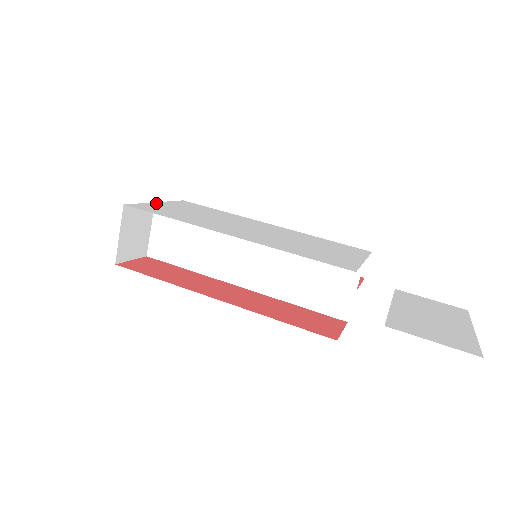
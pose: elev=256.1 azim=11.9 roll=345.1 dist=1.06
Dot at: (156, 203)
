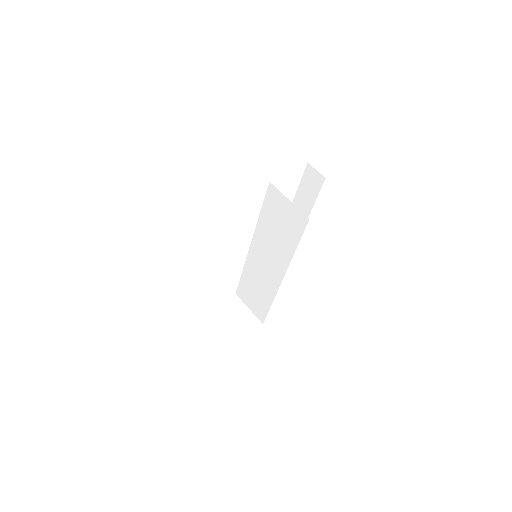
Dot at: (234, 294)
